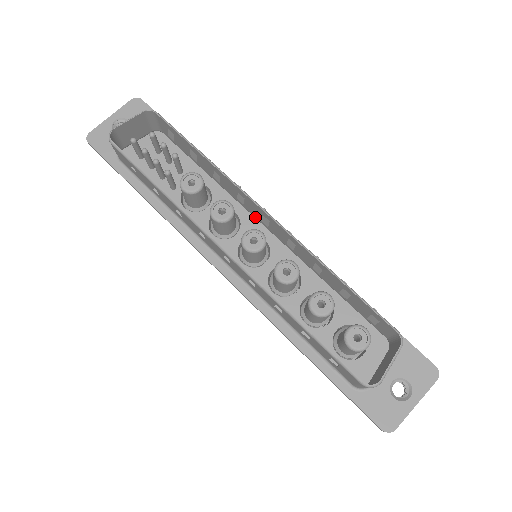
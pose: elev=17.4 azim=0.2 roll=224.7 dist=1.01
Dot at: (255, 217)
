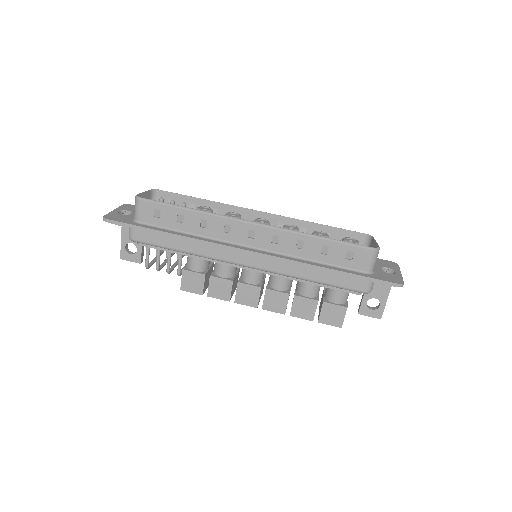
Dot at: occluded
